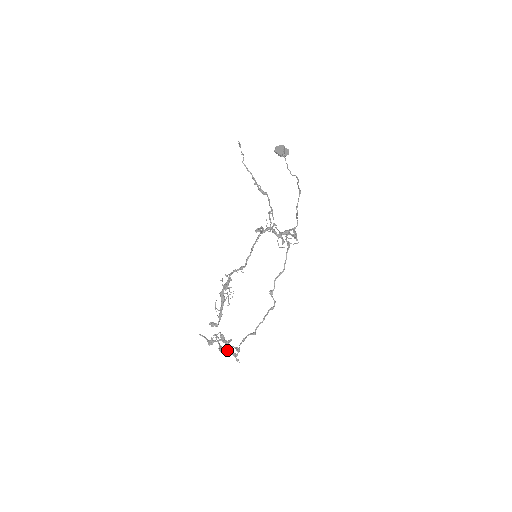
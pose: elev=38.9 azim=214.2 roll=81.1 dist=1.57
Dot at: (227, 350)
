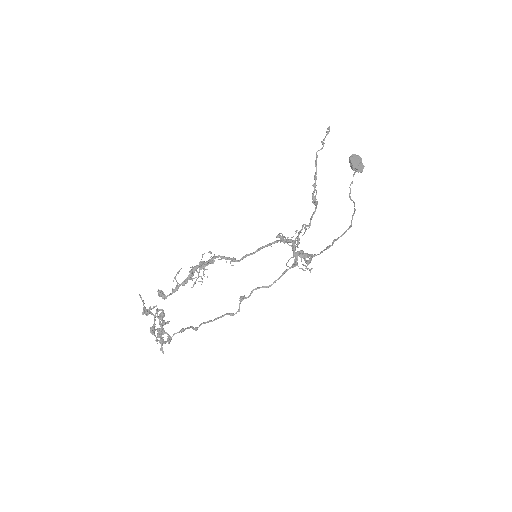
Dot at: (158, 330)
